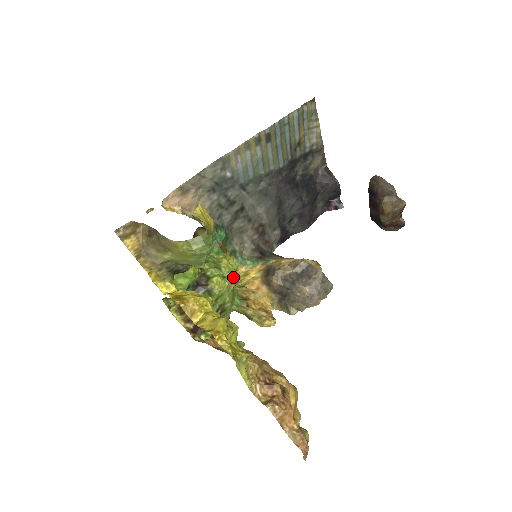
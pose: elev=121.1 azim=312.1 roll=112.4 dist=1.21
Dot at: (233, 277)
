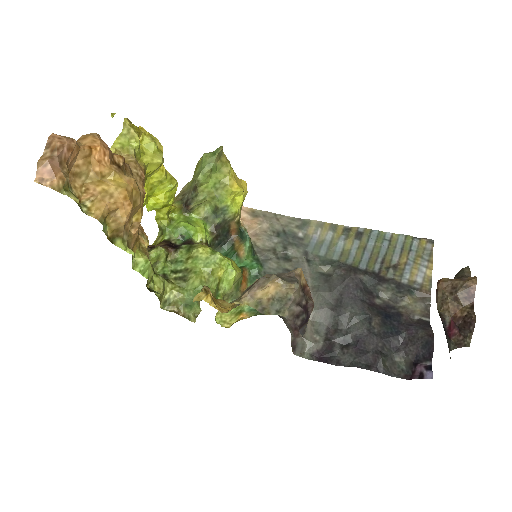
Dot at: (221, 262)
